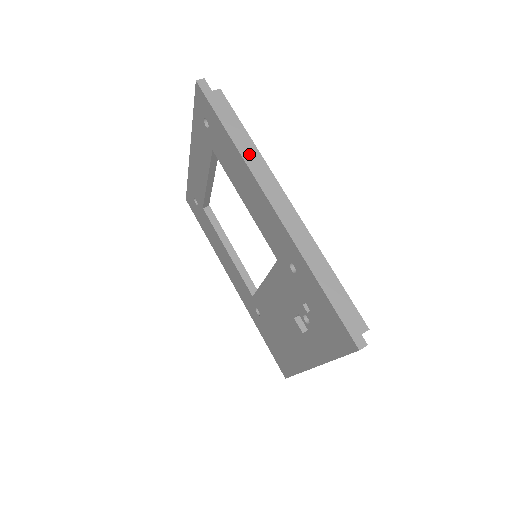
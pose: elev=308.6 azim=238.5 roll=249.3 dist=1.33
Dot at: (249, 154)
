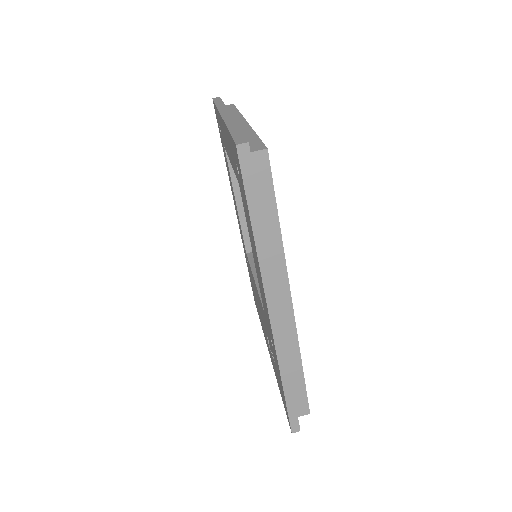
Dot at: (267, 259)
